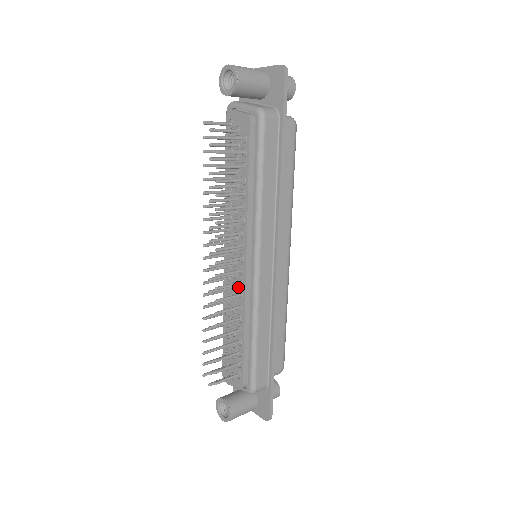
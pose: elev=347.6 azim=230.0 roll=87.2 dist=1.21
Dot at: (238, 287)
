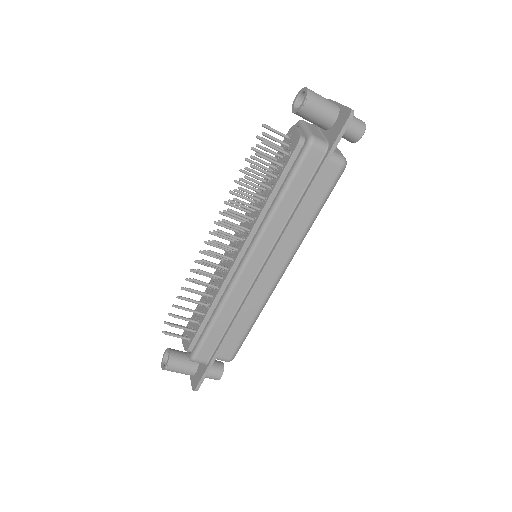
Dot at: (225, 271)
